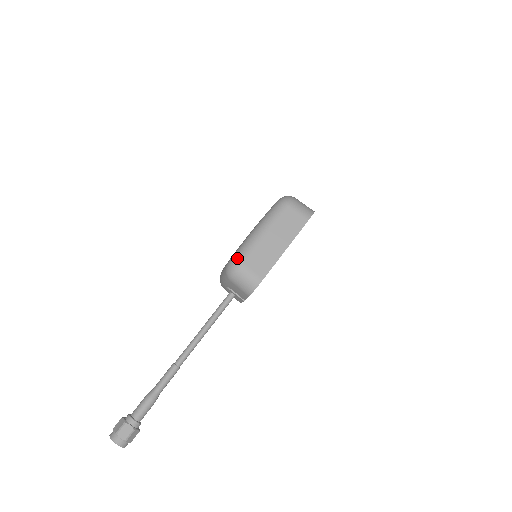
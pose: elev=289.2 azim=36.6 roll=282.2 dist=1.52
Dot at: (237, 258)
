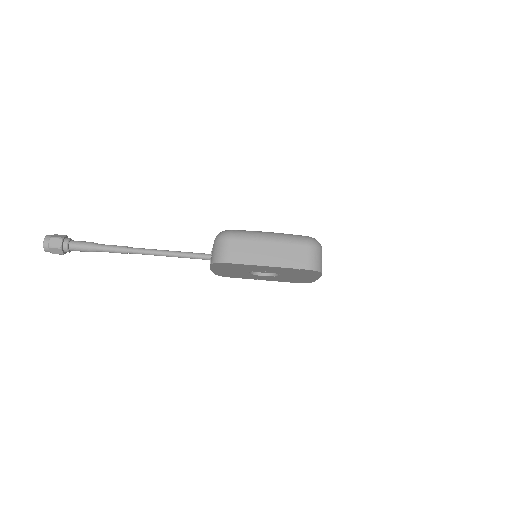
Dot at: (233, 232)
